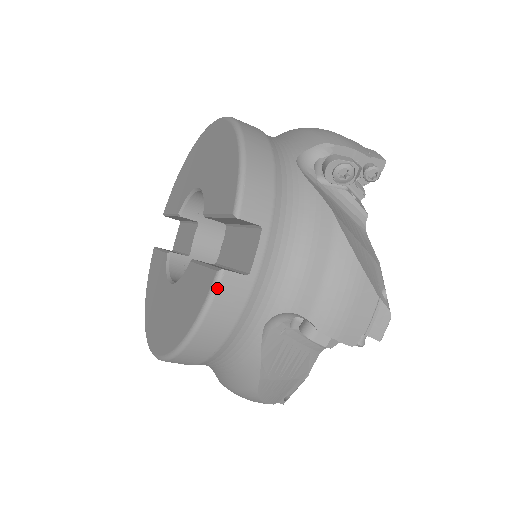
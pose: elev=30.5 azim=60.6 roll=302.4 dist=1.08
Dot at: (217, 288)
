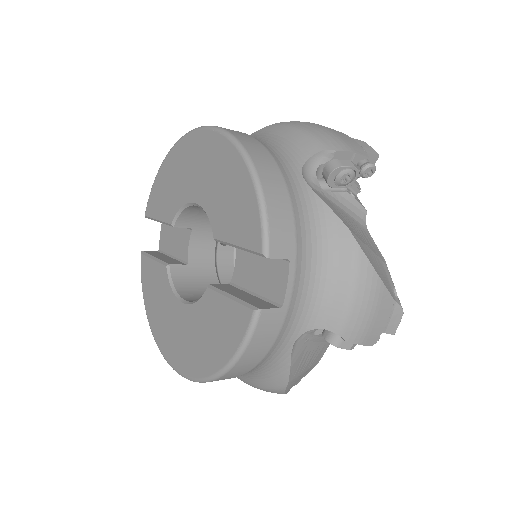
Dot at: (255, 326)
